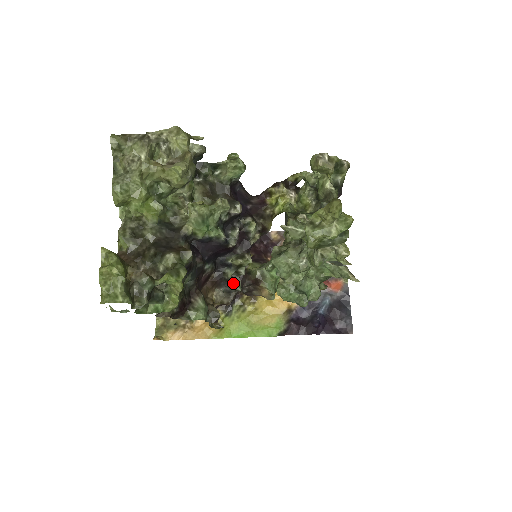
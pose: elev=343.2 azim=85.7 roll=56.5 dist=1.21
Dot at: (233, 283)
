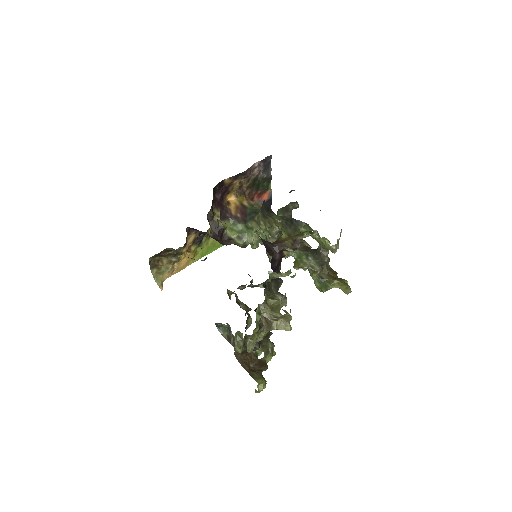
Dot at: occluded
